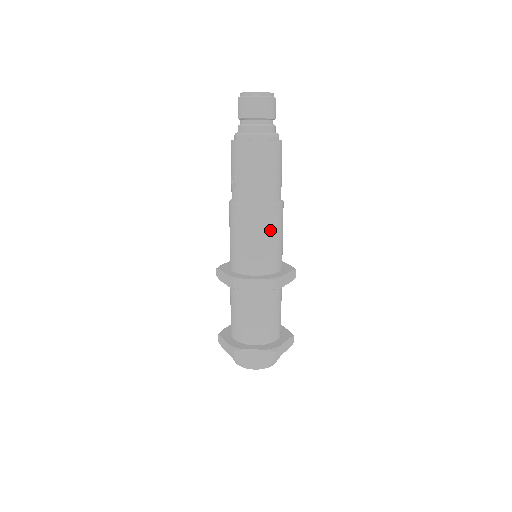
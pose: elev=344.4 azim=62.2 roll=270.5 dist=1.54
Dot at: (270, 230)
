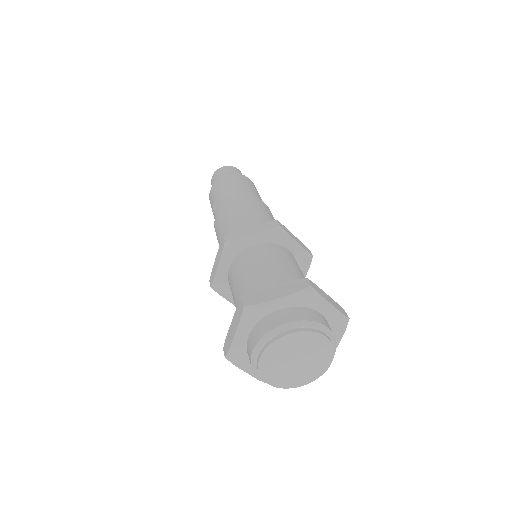
Dot at: (259, 209)
